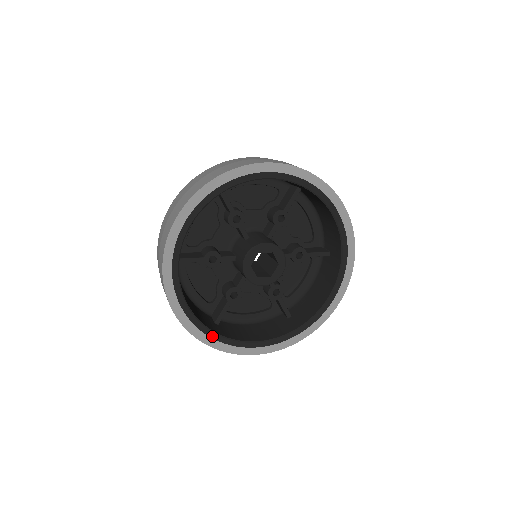
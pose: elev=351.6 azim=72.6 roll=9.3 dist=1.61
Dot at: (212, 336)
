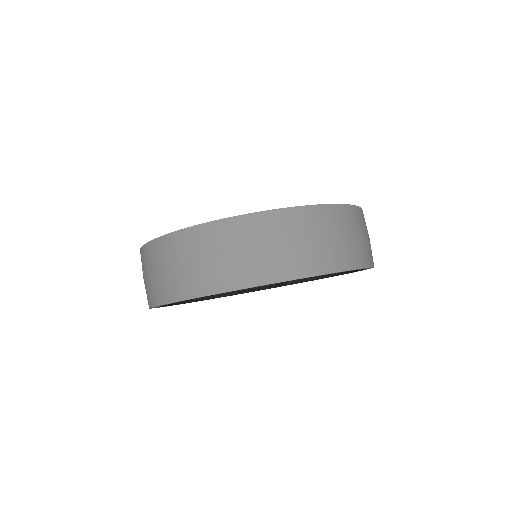
Dot at: occluded
